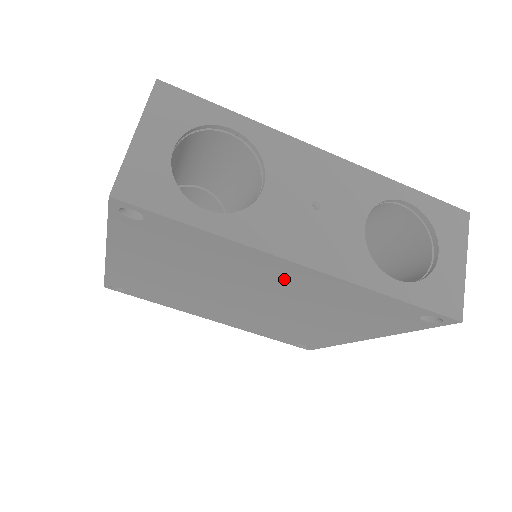
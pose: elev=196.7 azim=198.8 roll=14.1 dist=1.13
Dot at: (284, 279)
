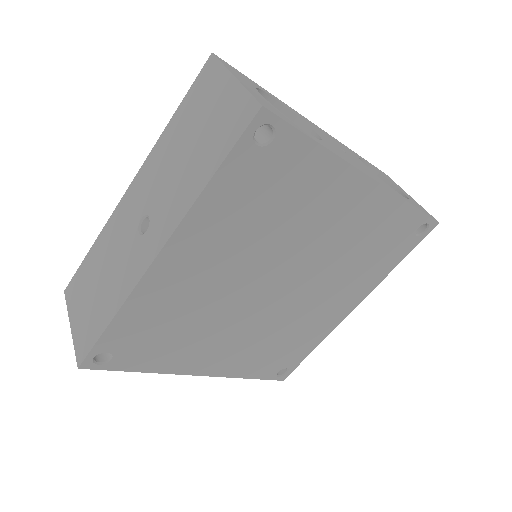
Dot at: (343, 214)
